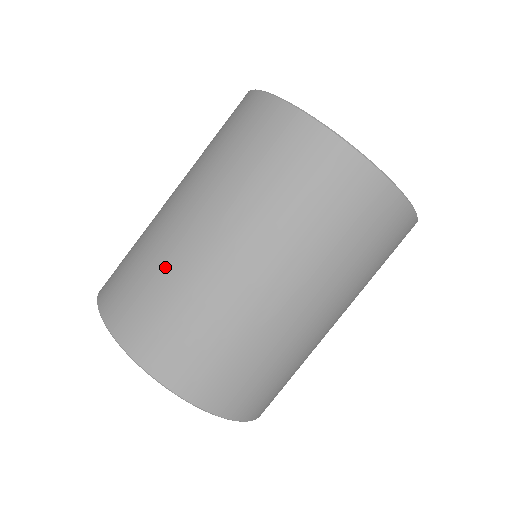
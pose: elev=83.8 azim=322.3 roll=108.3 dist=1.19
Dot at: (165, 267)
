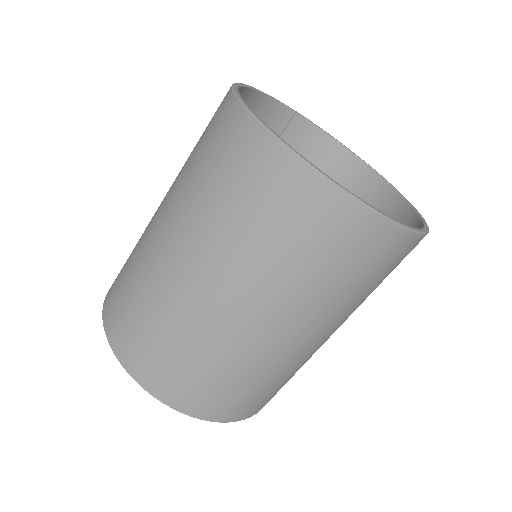
Dot at: (229, 362)
